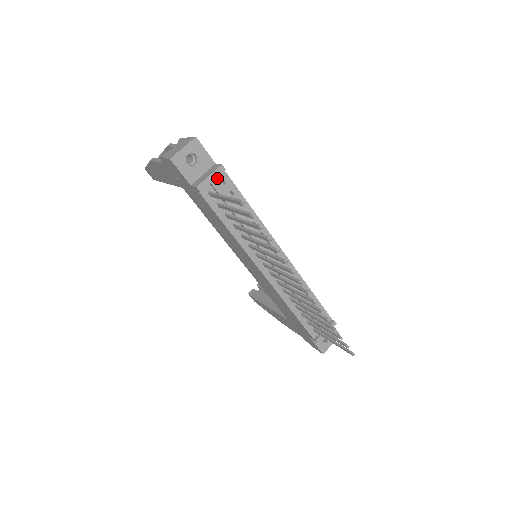
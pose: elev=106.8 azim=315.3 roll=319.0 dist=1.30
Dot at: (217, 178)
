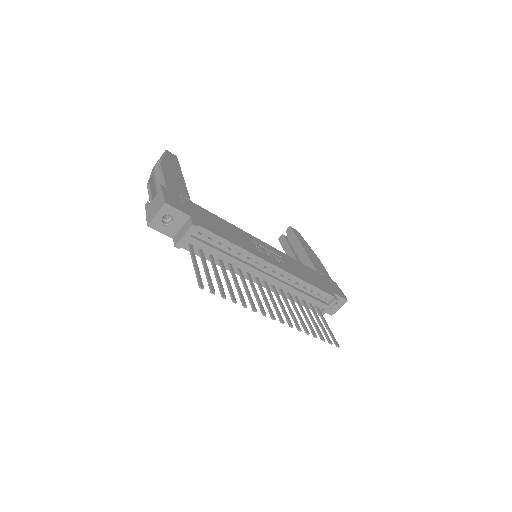
Dot at: (193, 232)
